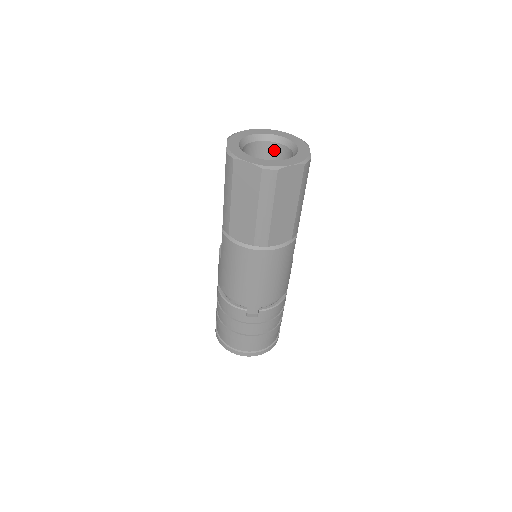
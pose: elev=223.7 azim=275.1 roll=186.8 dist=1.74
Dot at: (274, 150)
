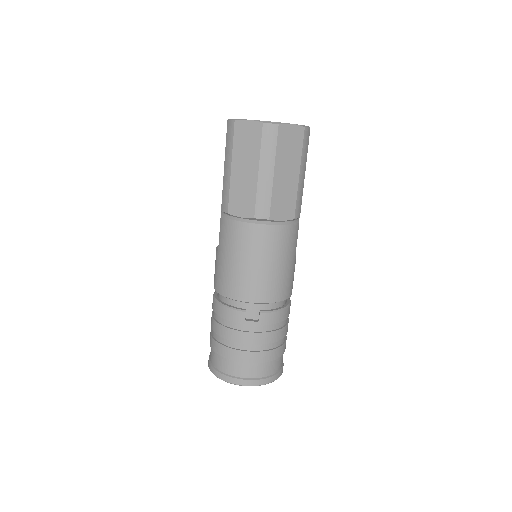
Dot at: occluded
